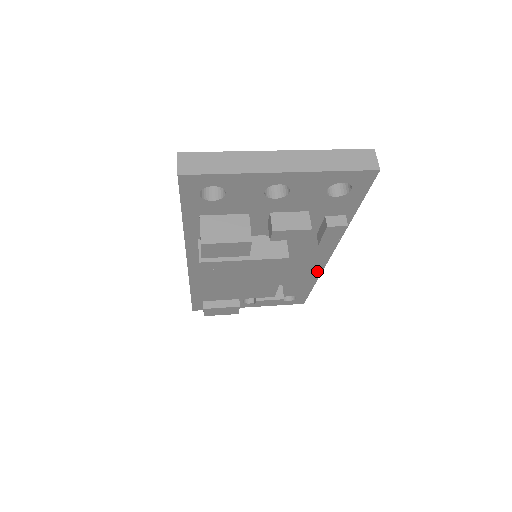
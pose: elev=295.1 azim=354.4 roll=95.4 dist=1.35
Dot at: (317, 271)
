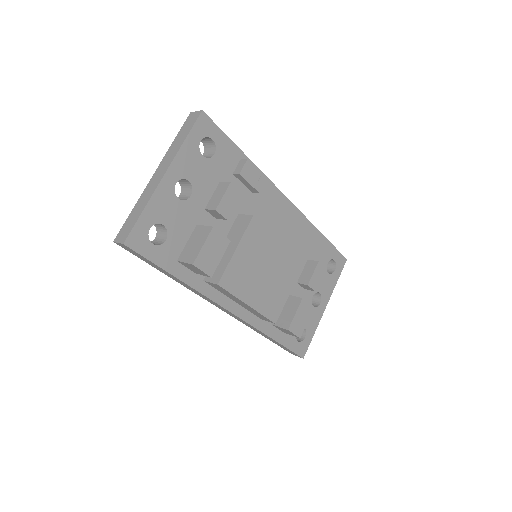
Dot at: (303, 221)
